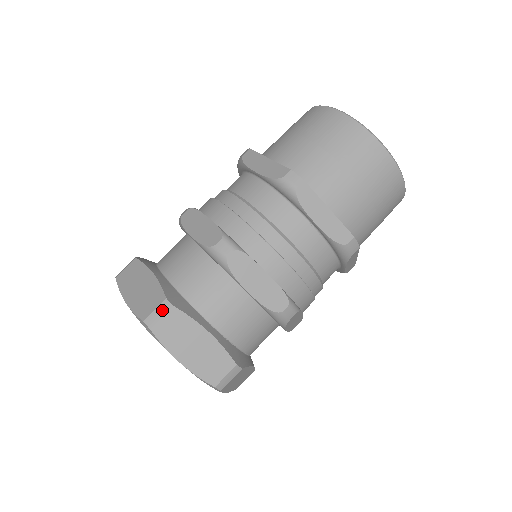
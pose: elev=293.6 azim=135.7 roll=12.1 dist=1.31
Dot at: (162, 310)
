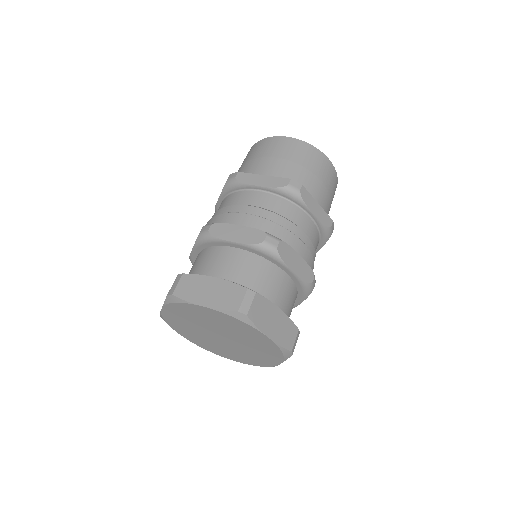
Dot at: (249, 298)
